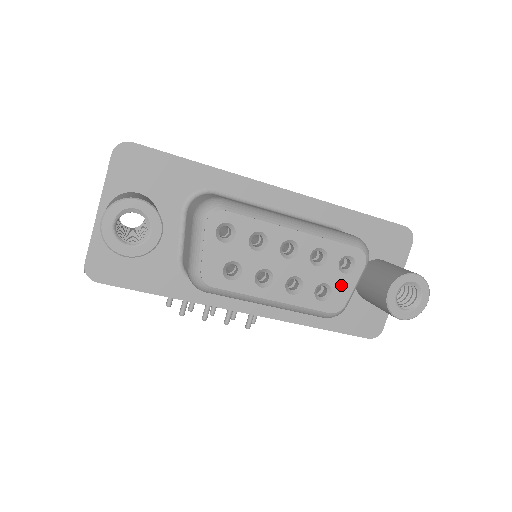
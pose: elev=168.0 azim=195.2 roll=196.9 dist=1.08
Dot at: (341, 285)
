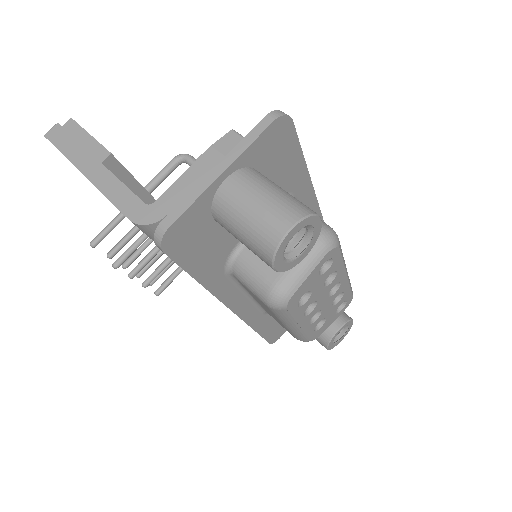
Dot at: (329, 321)
